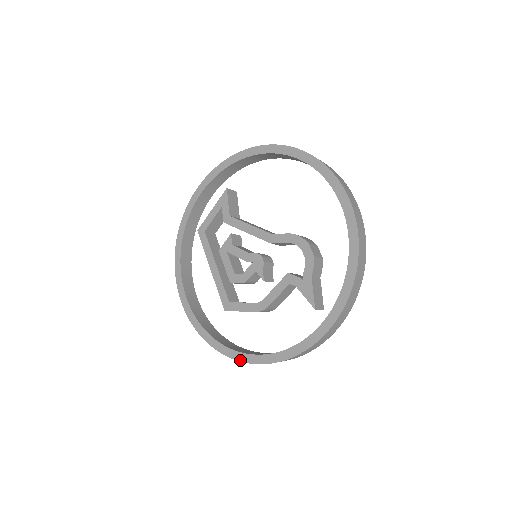
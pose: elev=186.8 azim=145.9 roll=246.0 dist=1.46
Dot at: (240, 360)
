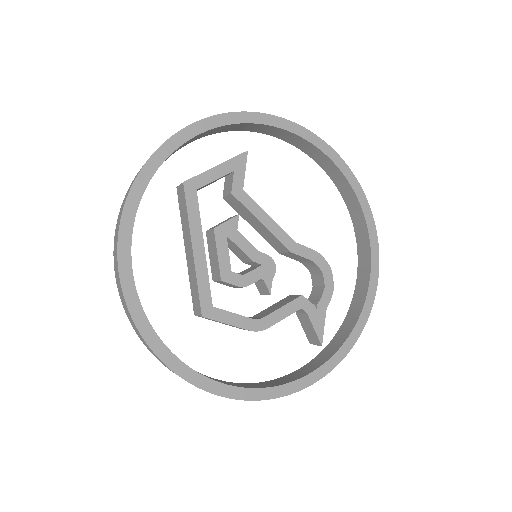
Dot at: (211, 391)
